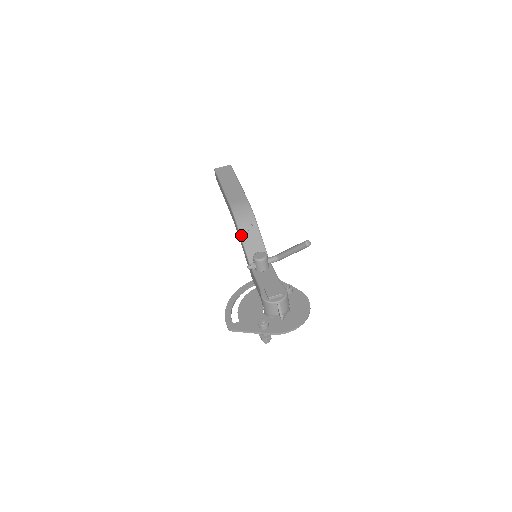
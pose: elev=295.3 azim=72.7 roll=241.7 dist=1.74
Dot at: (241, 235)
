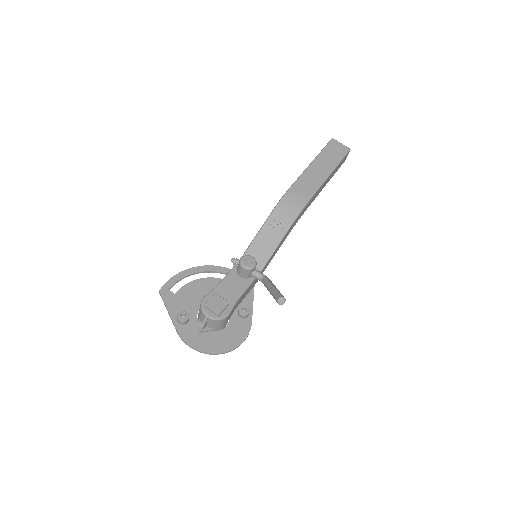
Dot at: (264, 225)
